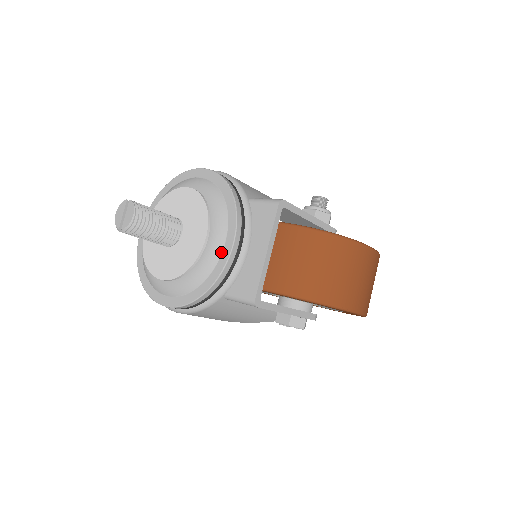
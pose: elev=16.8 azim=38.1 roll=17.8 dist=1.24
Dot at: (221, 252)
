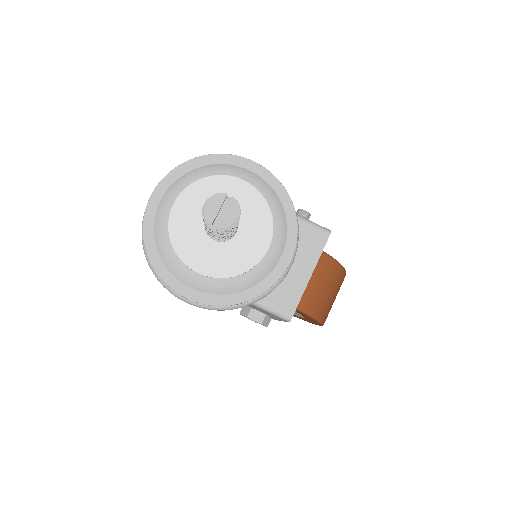
Dot at: (275, 265)
